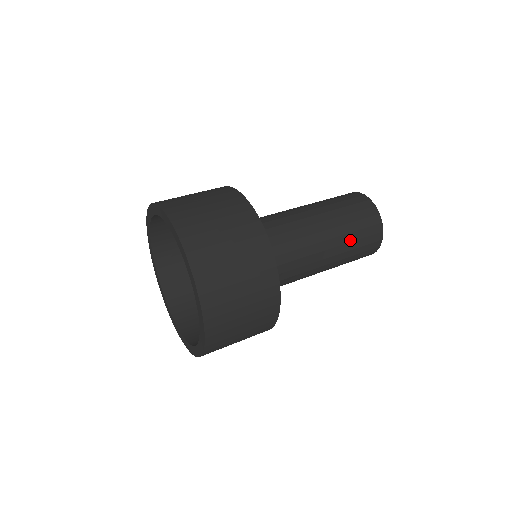
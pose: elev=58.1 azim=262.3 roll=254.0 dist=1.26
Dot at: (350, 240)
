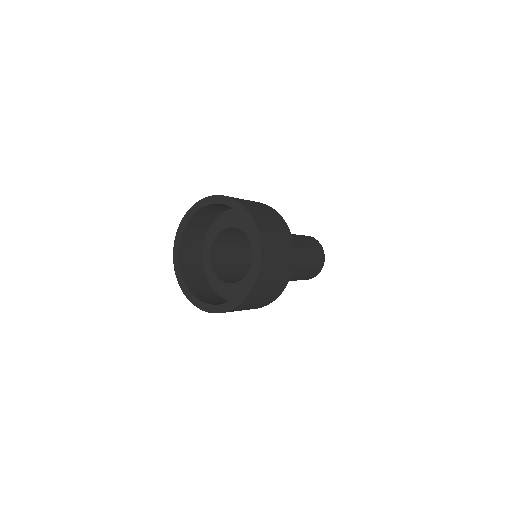
Dot at: (311, 260)
